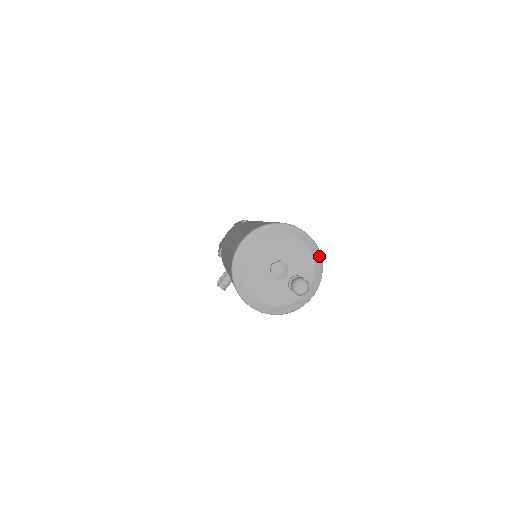
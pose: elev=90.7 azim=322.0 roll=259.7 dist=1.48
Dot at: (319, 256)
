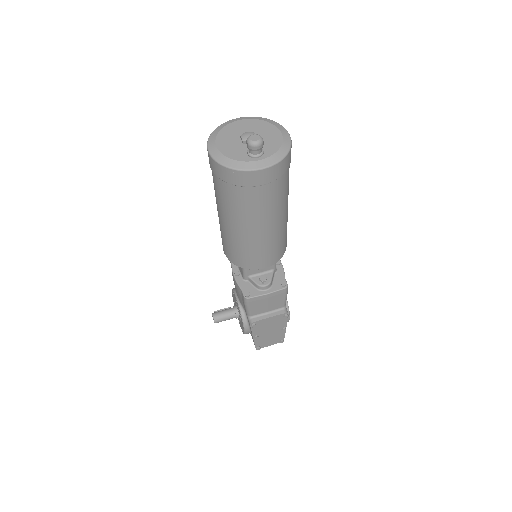
Dot at: (288, 148)
